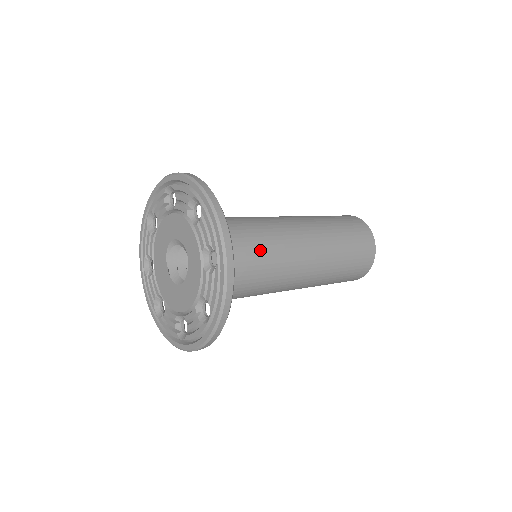
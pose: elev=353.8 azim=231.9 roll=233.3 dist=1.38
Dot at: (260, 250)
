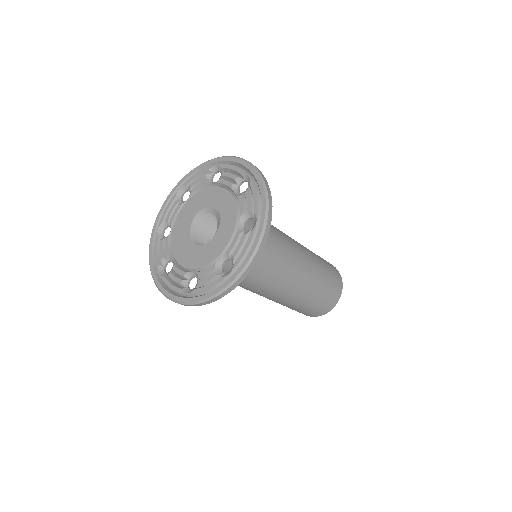
Dot at: (272, 243)
